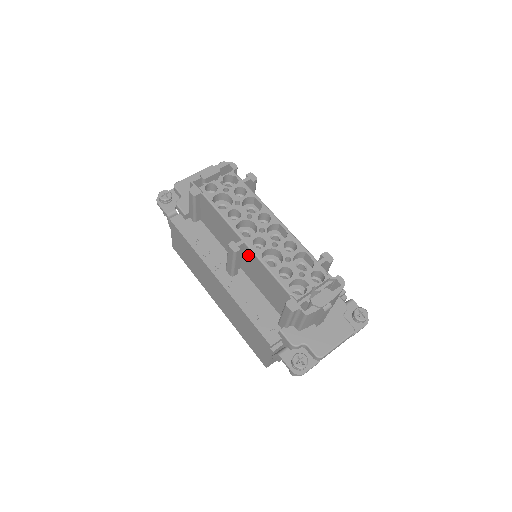
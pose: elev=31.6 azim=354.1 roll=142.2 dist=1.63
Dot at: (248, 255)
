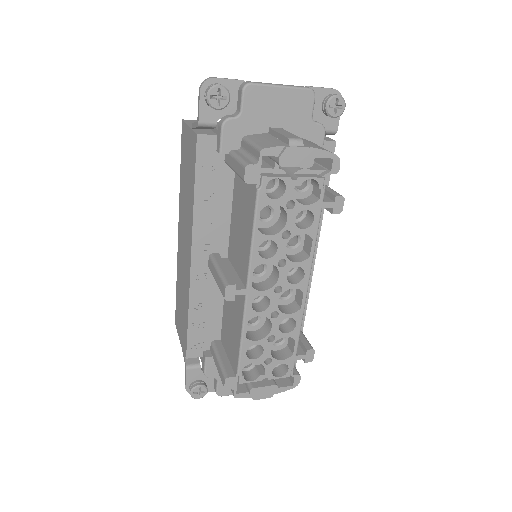
Dot at: (239, 295)
